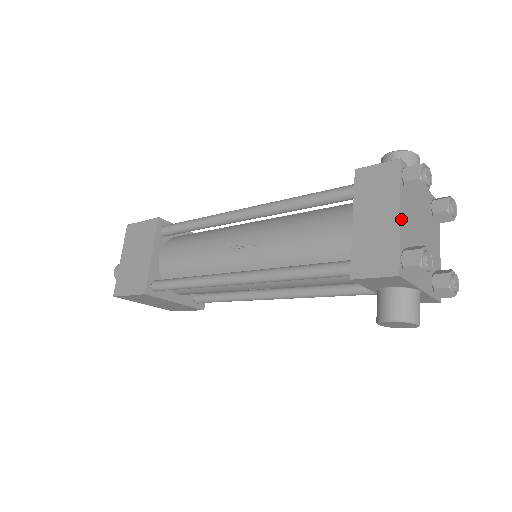
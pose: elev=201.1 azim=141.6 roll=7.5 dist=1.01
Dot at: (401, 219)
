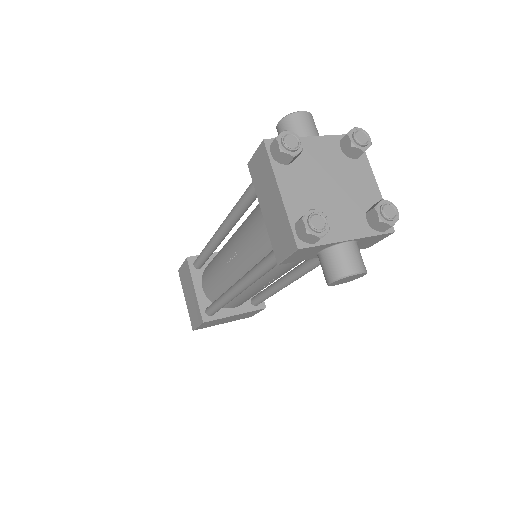
Dot at: (284, 195)
